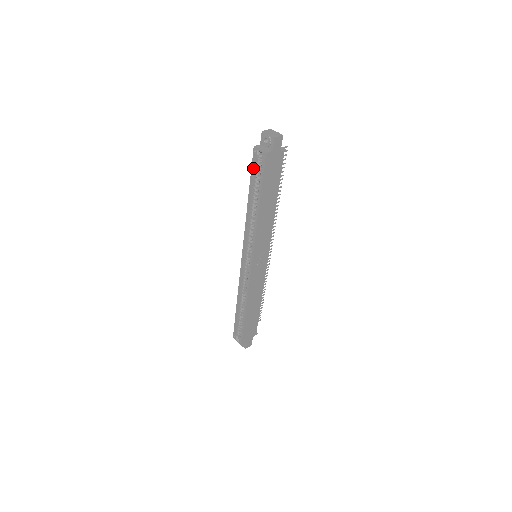
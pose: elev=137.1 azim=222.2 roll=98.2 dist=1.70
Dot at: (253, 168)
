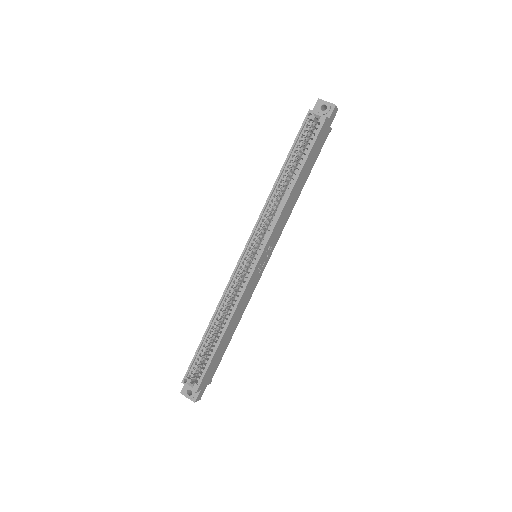
Dot at: (299, 135)
